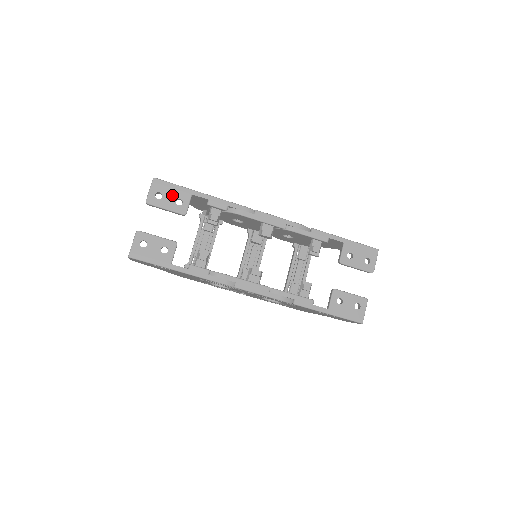
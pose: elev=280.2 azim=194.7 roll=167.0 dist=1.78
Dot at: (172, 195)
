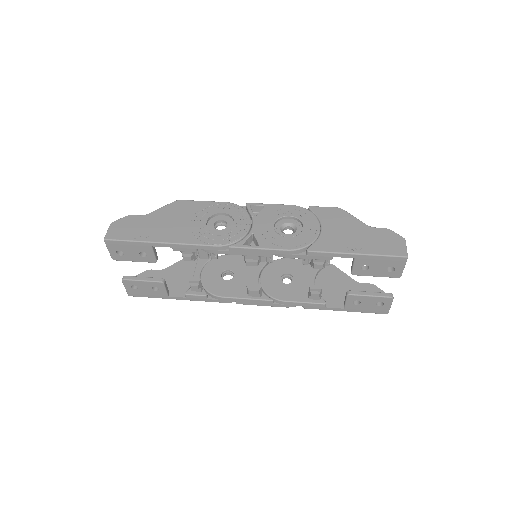
Dot at: (132, 250)
